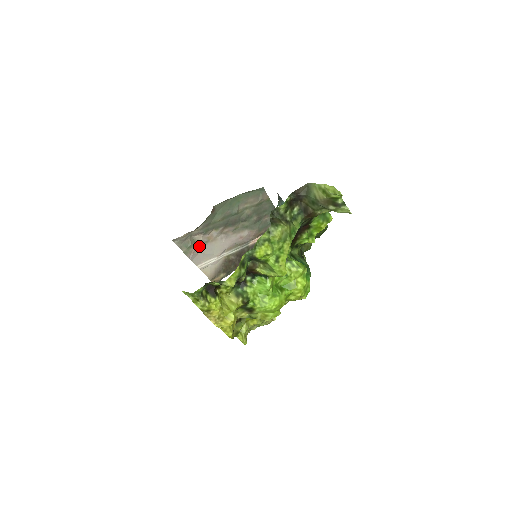
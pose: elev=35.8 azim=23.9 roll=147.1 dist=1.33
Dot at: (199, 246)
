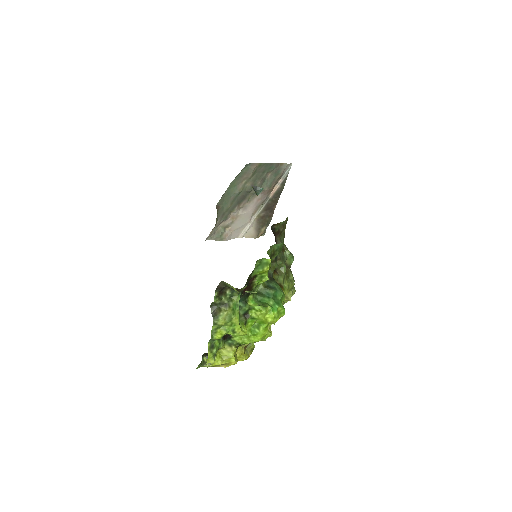
Dot at: (229, 228)
